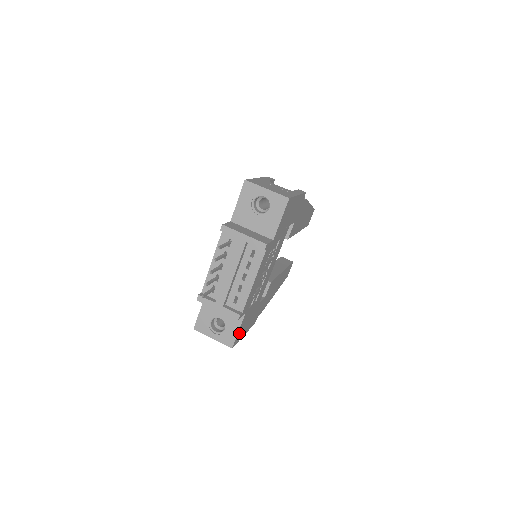
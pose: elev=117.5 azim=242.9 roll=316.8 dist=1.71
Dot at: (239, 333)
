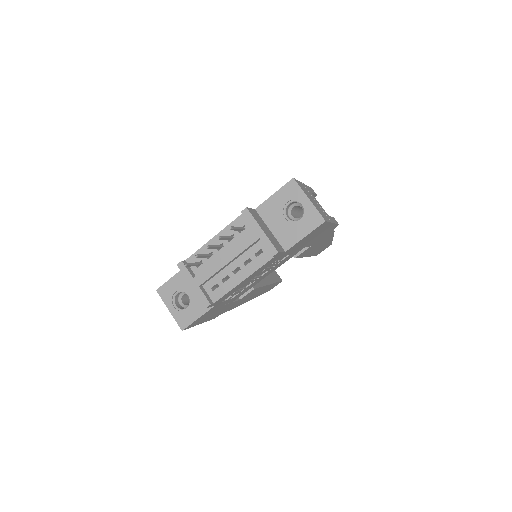
Dot at: (198, 320)
